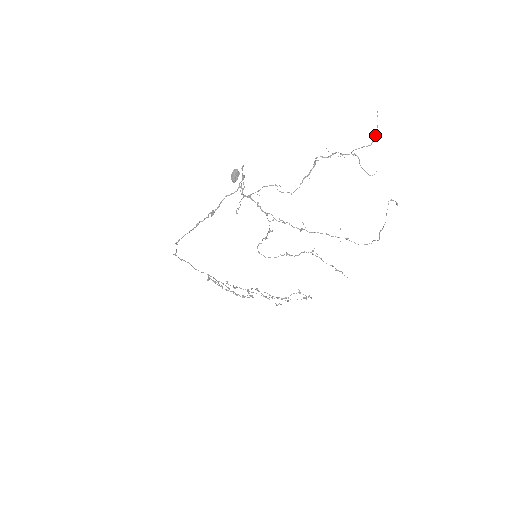
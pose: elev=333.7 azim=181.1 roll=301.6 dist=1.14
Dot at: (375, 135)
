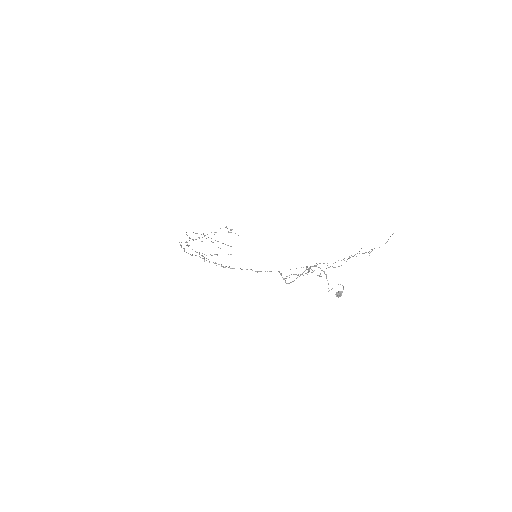
Dot at: occluded
